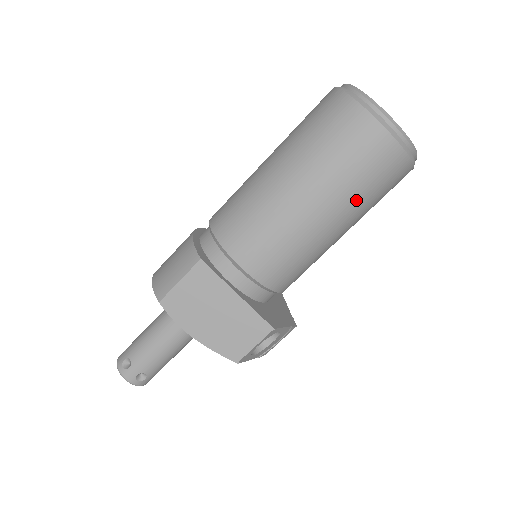
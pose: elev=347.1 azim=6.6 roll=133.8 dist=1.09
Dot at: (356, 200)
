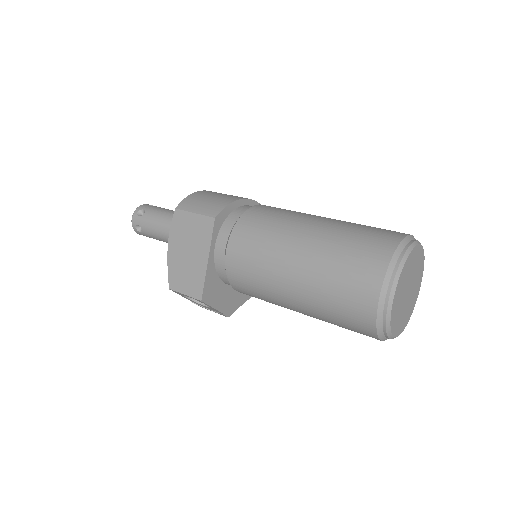
Dot at: (320, 307)
